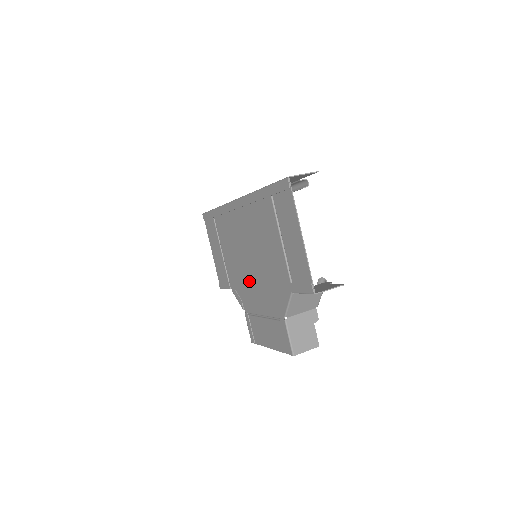
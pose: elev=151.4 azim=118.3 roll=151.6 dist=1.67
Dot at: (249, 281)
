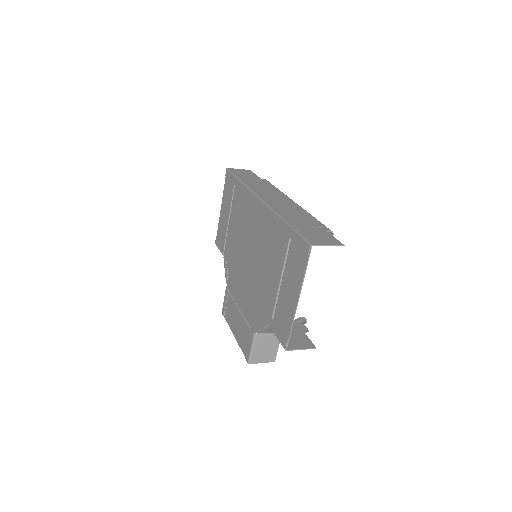
Dot at: (240, 271)
